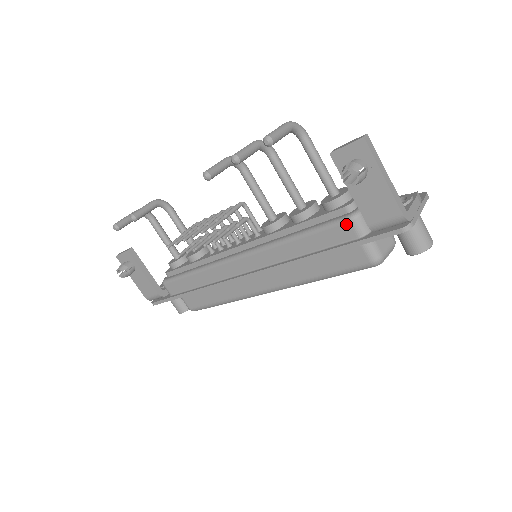
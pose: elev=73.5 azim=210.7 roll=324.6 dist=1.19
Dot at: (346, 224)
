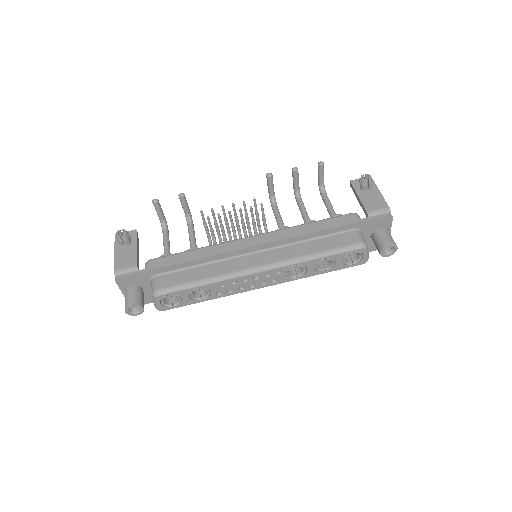
Dot at: (350, 215)
